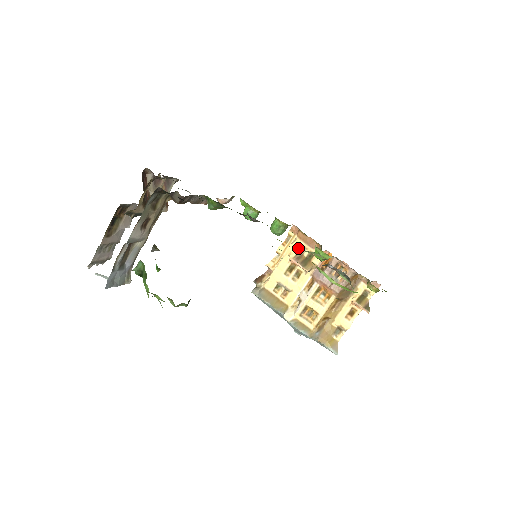
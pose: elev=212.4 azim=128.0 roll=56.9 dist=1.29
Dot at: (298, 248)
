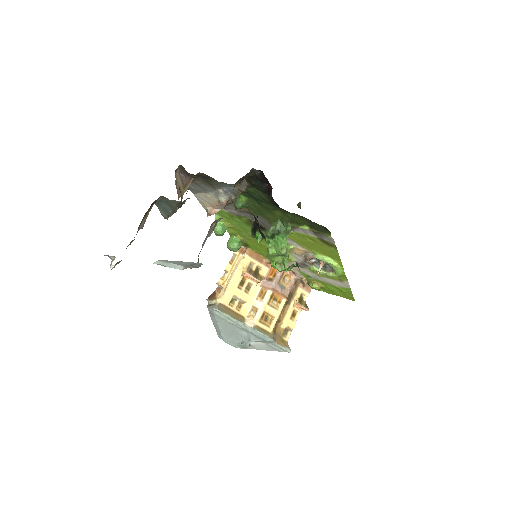
Dot at: (292, 246)
